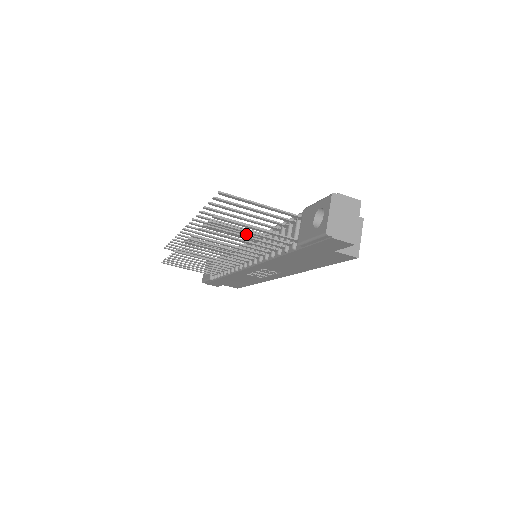
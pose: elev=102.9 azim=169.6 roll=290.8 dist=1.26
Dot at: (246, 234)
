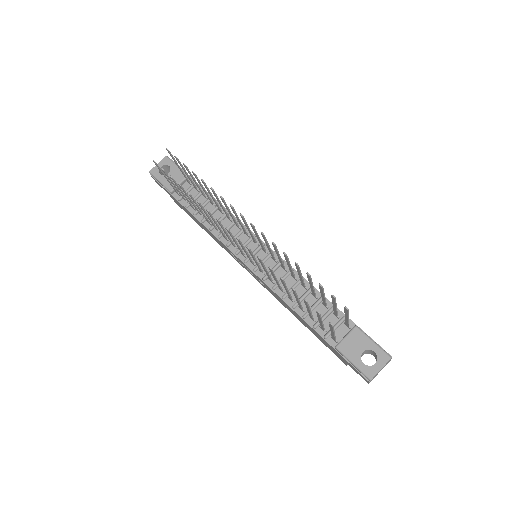
Dot at: (283, 264)
